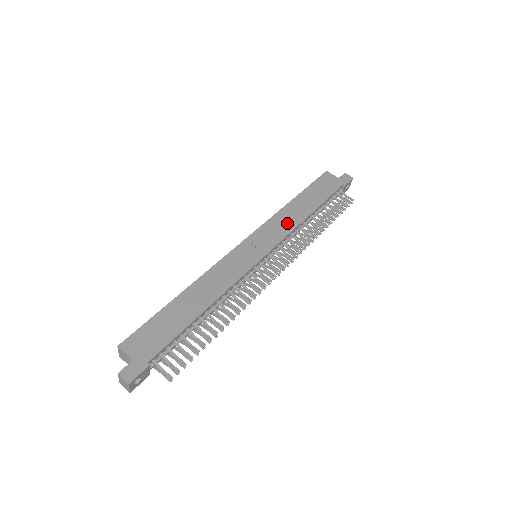
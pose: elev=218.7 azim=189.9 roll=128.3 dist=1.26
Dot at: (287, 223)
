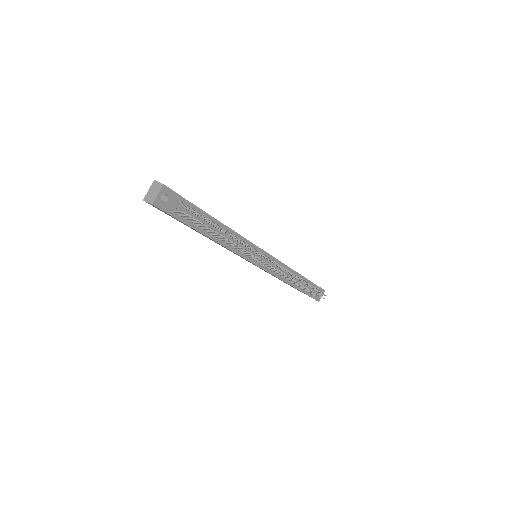
Dot at: occluded
